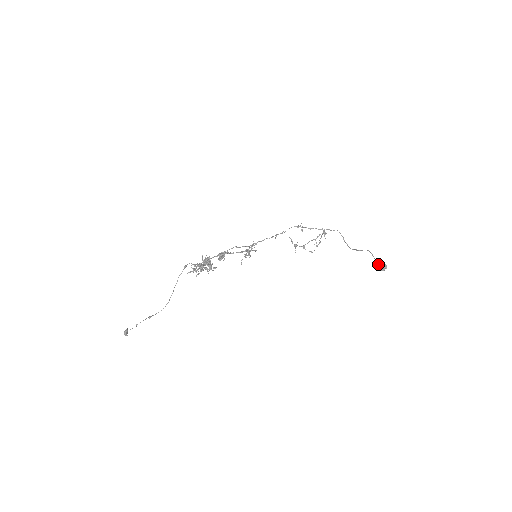
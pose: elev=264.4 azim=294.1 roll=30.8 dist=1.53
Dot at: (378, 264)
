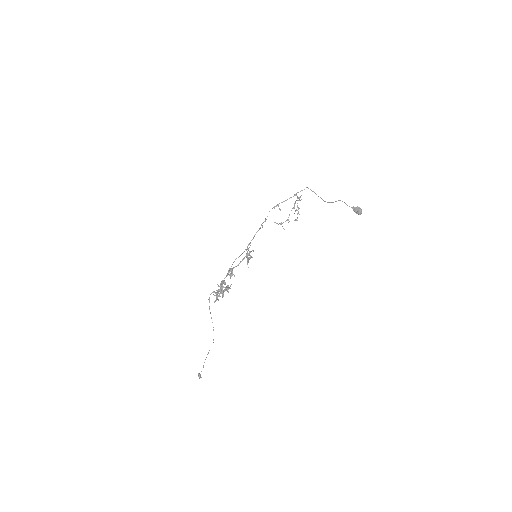
Dot at: (354, 210)
